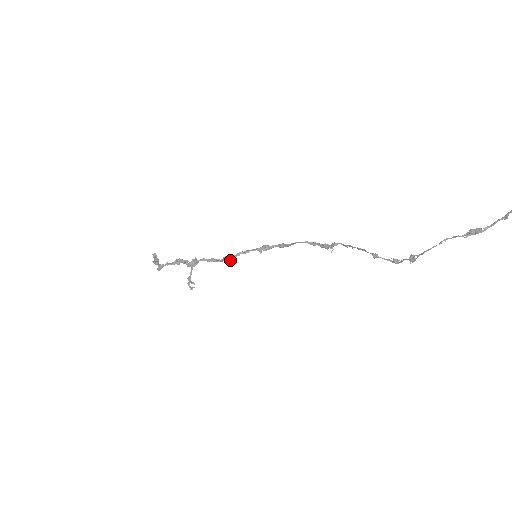
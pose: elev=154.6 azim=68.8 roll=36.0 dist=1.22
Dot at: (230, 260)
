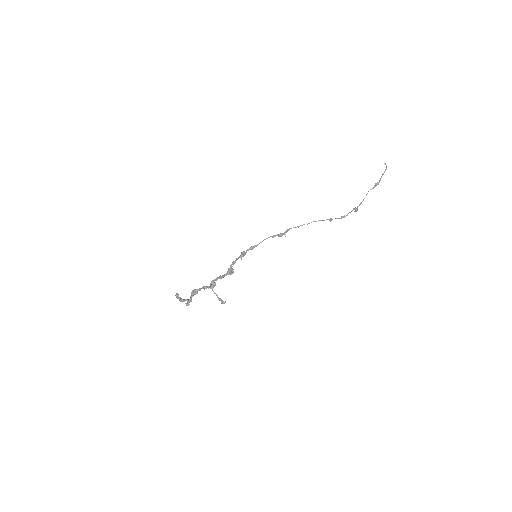
Dot at: (232, 271)
